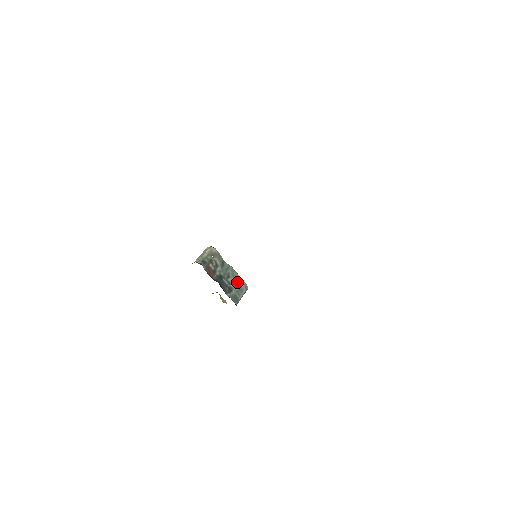
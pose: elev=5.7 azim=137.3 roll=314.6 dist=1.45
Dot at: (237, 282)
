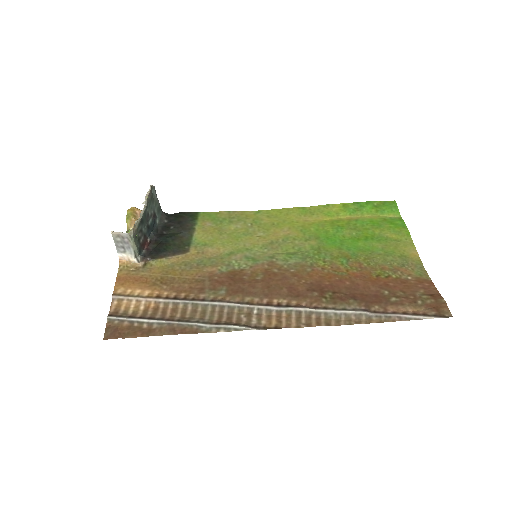
Dot at: (151, 202)
